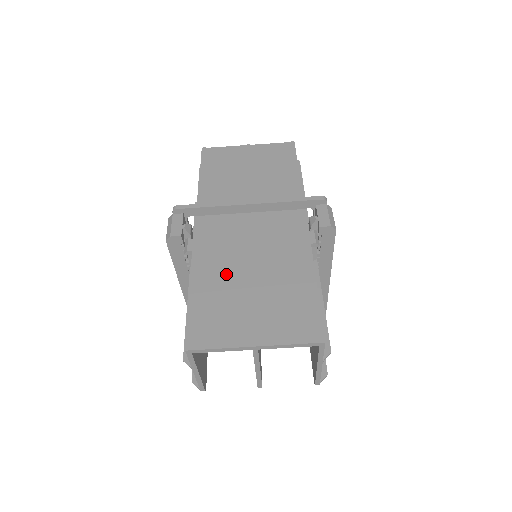
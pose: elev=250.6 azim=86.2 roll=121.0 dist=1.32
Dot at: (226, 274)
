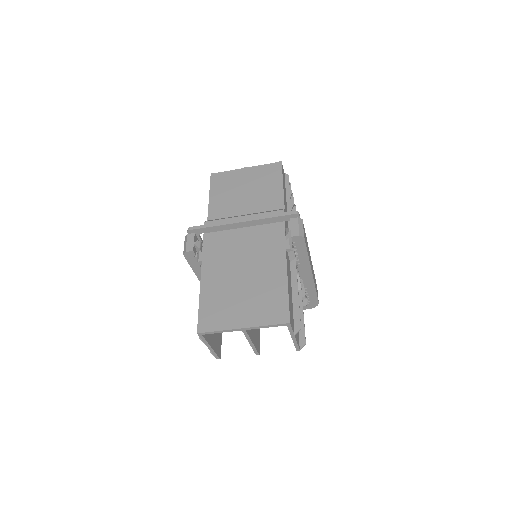
Dot at: (225, 277)
